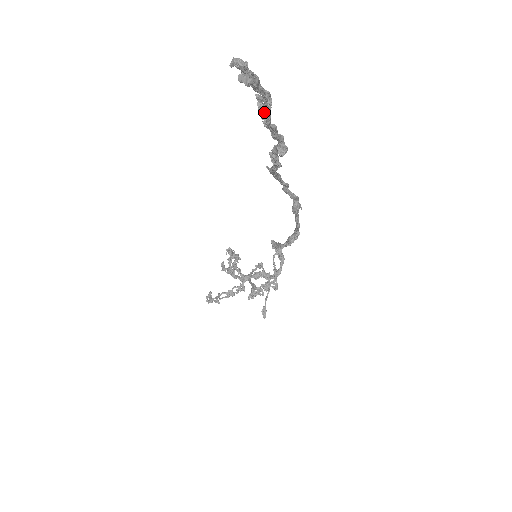
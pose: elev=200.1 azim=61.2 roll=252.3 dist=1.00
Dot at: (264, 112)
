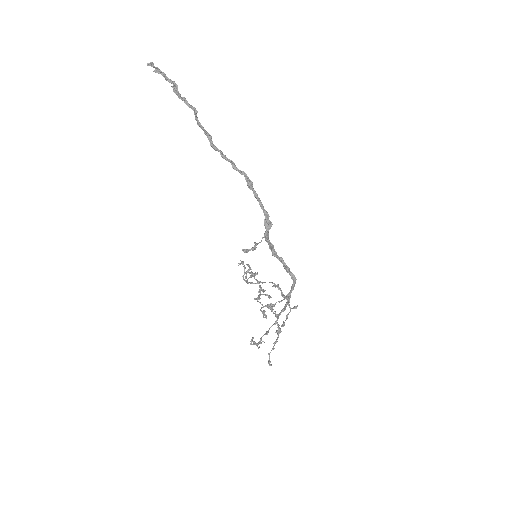
Dot at: (175, 90)
